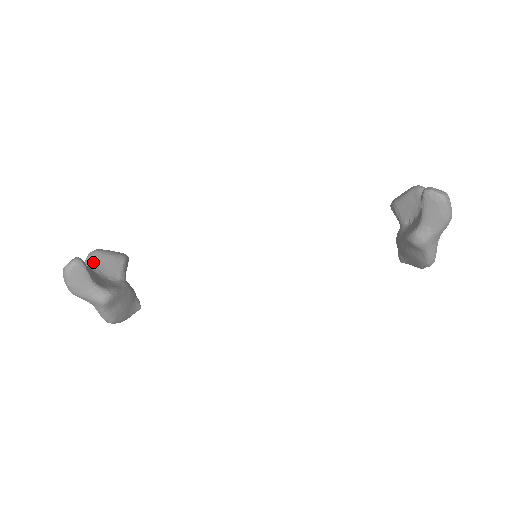
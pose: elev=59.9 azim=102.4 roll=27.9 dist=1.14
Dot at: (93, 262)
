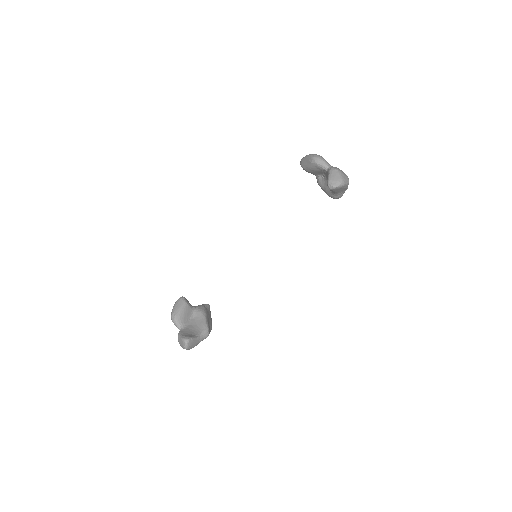
Dot at: (180, 324)
